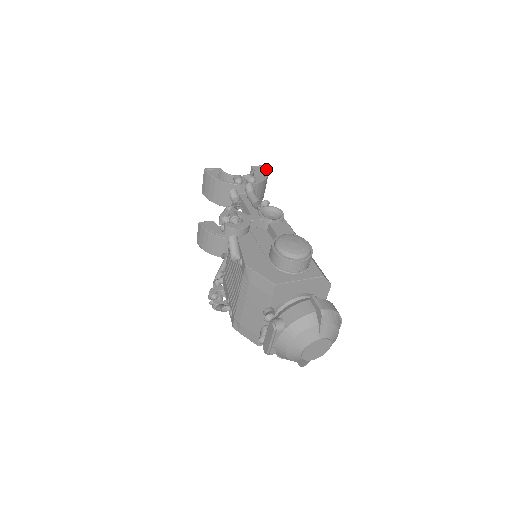
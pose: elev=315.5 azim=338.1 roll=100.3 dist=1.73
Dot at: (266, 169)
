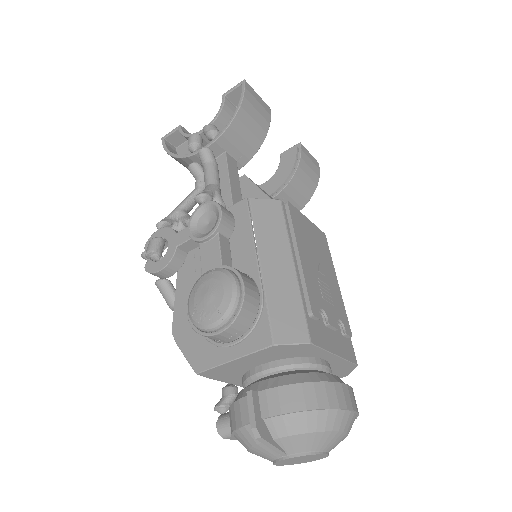
Dot at: occluded
